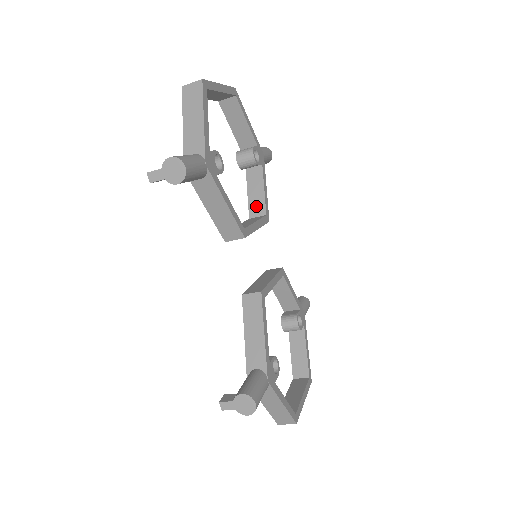
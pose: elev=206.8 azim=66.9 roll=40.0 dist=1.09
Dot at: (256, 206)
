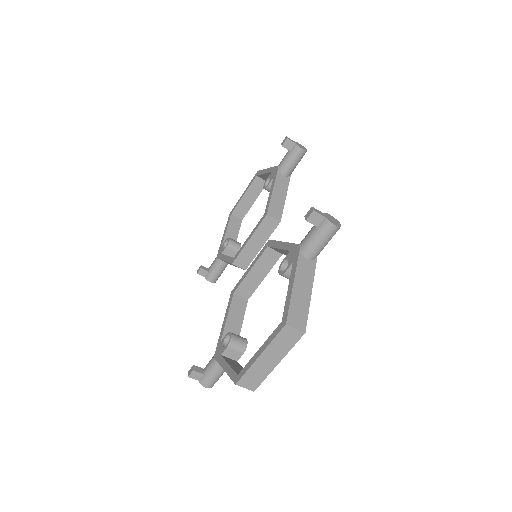
Dot at: occluded
